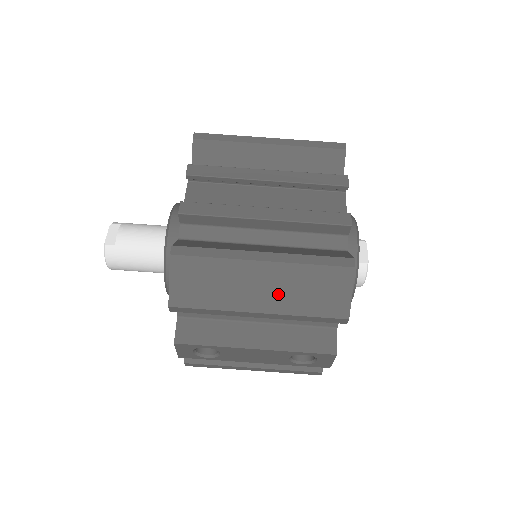
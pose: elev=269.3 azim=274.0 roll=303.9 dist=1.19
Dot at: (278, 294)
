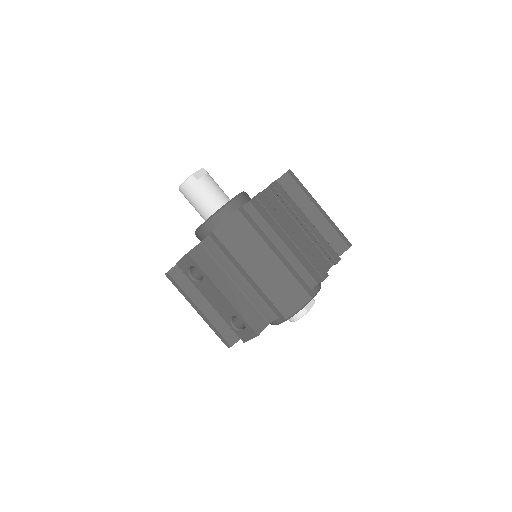
Dot at: (267, 275)
